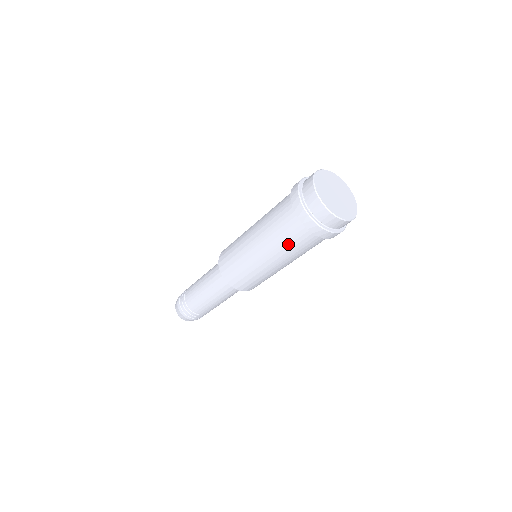
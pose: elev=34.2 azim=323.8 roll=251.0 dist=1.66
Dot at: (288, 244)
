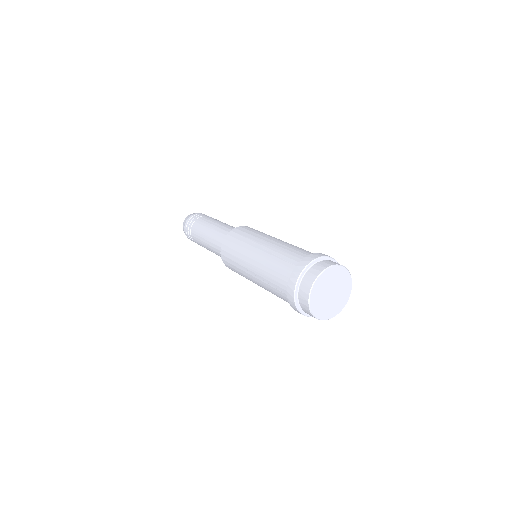
Dot at: occluded
